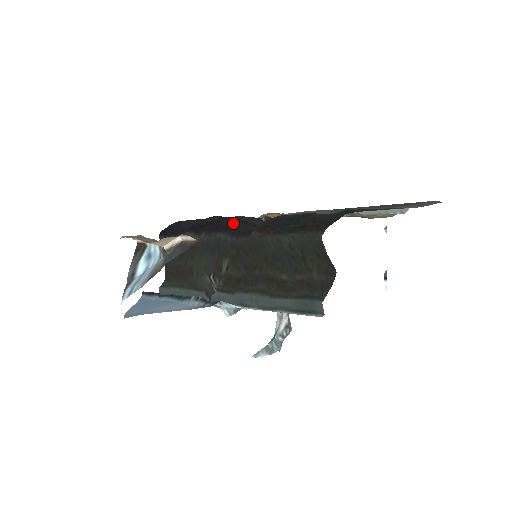
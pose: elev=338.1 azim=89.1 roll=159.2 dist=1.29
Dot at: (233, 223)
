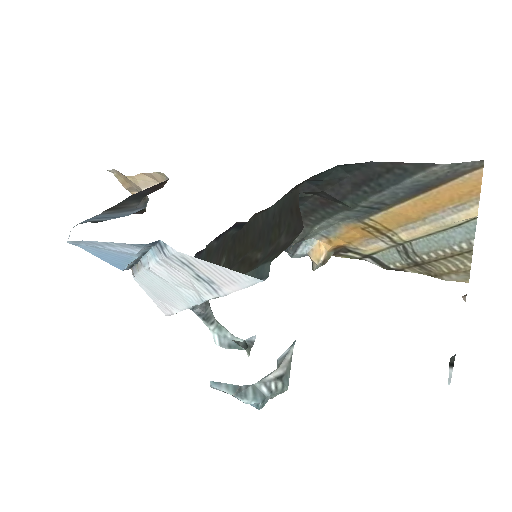
Dot at: occluded
